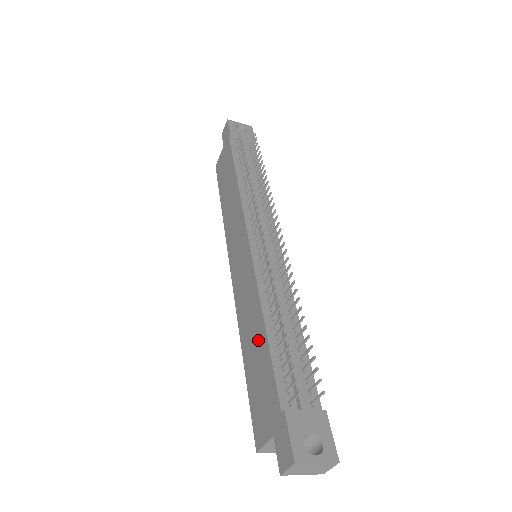
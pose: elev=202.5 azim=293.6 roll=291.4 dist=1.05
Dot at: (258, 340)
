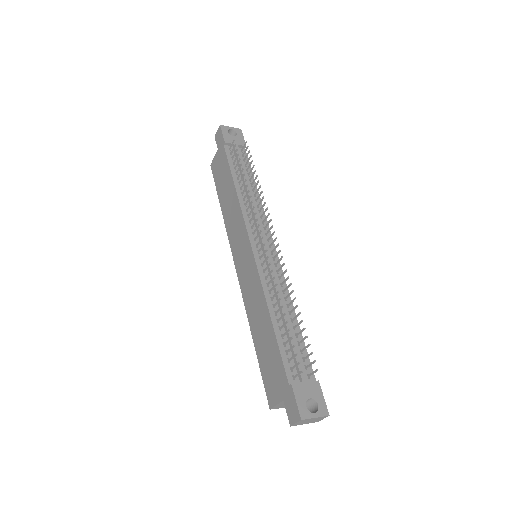
Dot at: (266, 330)
